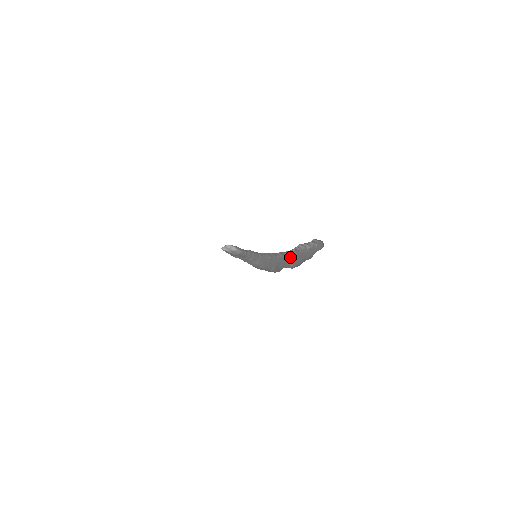
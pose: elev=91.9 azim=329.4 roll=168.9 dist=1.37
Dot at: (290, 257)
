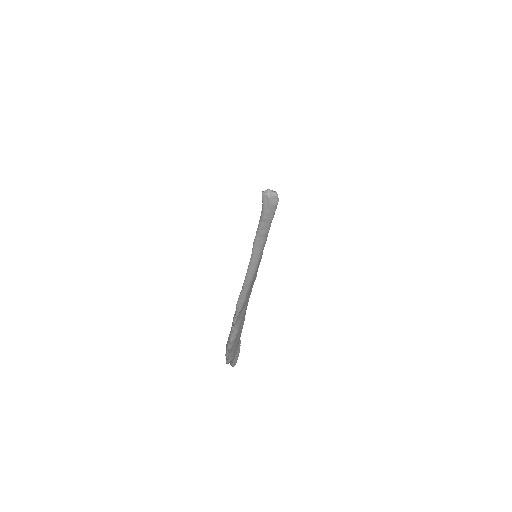
Dot at: (244, 318)
